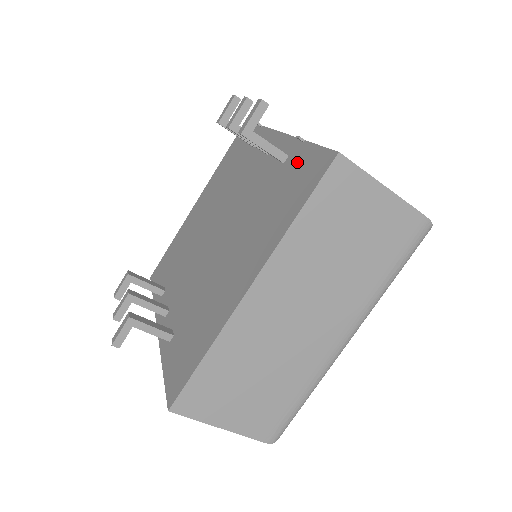
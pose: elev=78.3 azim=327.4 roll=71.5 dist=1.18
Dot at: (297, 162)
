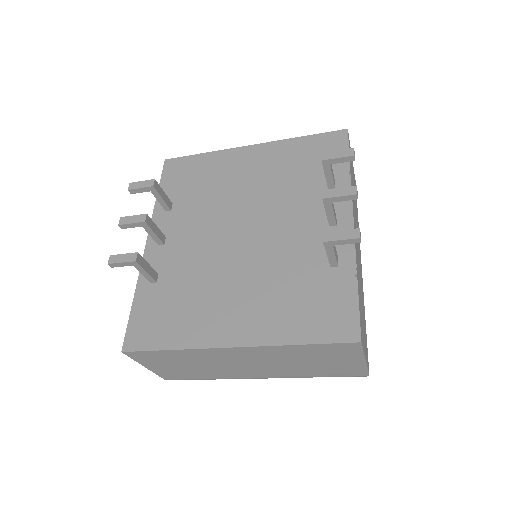
Dot at: (337, 289)
